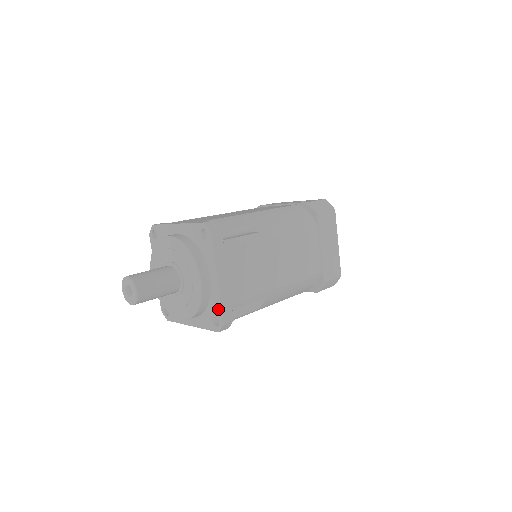
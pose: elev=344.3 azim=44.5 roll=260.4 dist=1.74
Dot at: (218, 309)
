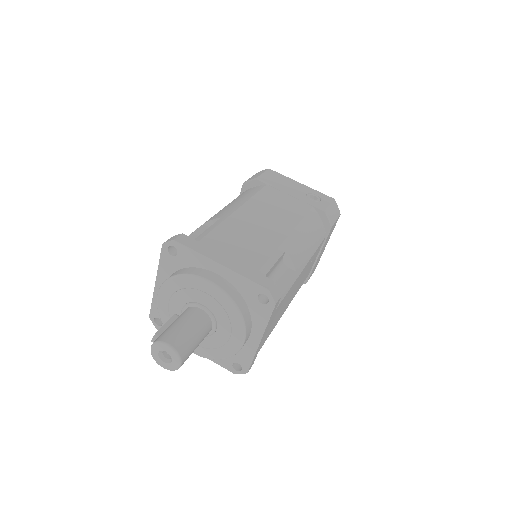
Dot at: (247, 361)
